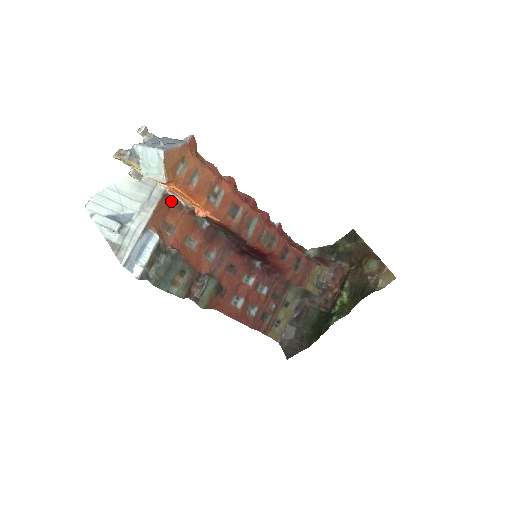
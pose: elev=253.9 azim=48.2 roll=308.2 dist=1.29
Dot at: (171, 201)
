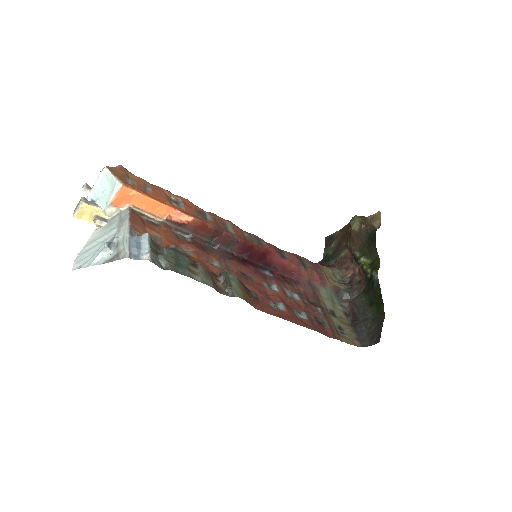
Dot at: (142, 219)
